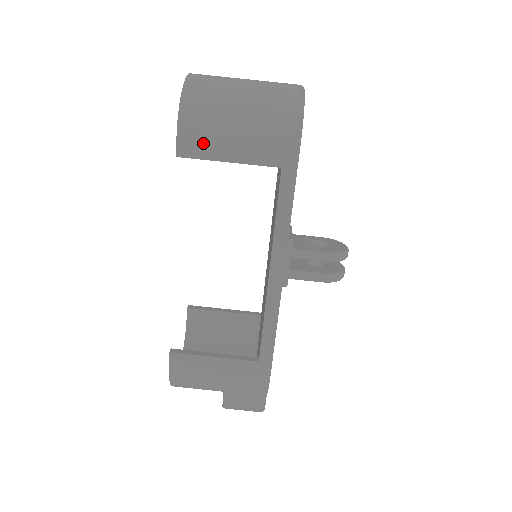
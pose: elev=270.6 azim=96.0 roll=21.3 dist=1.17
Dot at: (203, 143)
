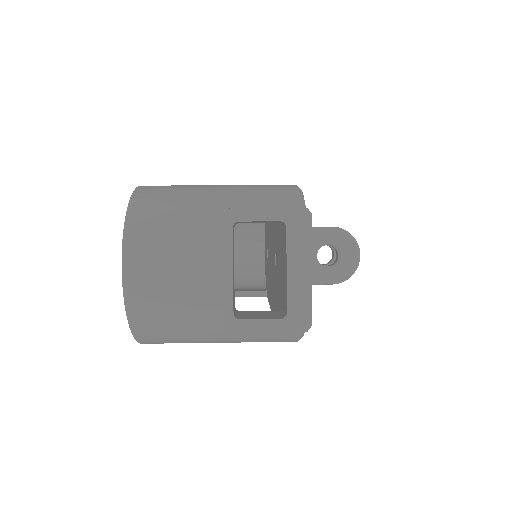
Dot at: occluded
